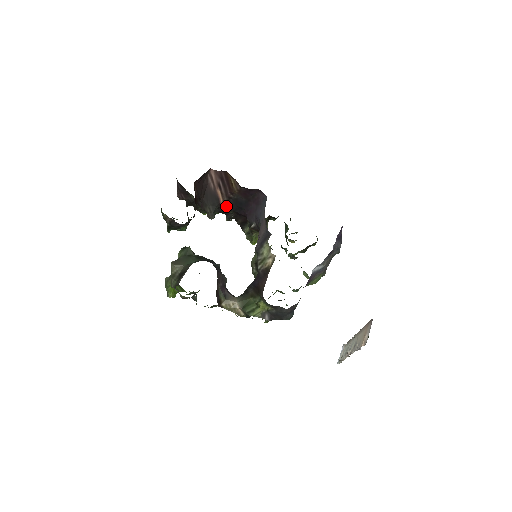
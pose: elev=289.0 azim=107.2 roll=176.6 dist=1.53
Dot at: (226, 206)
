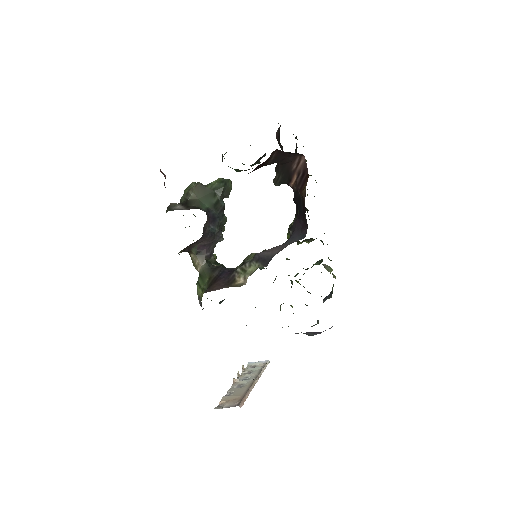
Dot at: occluded
